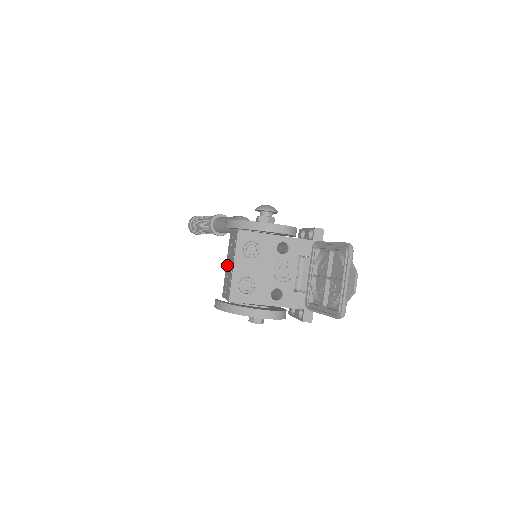
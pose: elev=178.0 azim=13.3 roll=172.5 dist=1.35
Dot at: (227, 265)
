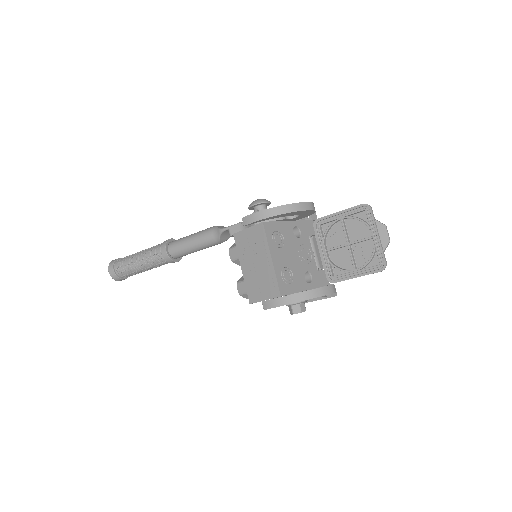
Dot at: (248, 268)
